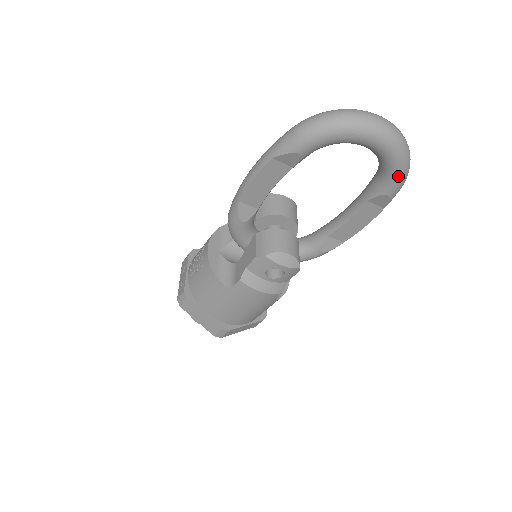
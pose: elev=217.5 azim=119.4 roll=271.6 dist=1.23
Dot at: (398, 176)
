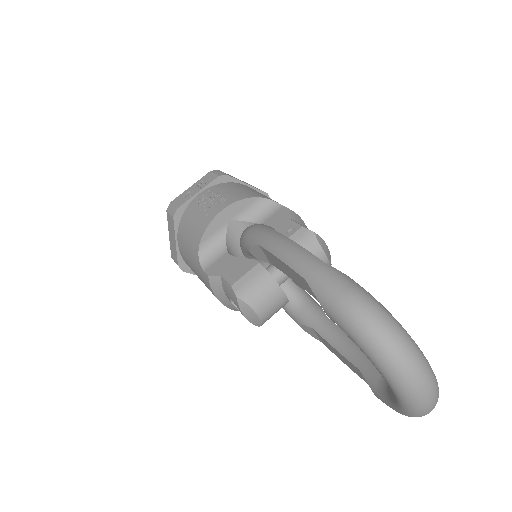
Dot at: (393, 408)
